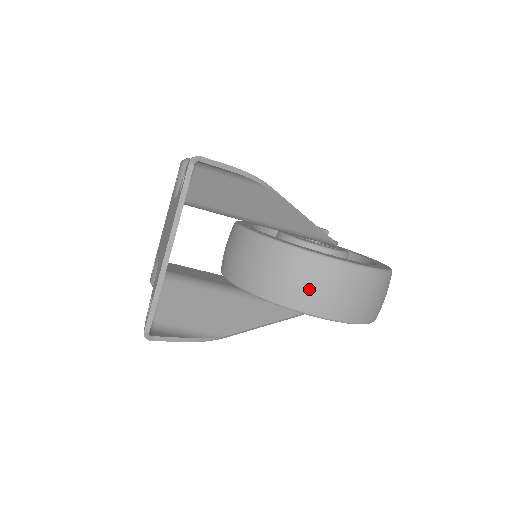
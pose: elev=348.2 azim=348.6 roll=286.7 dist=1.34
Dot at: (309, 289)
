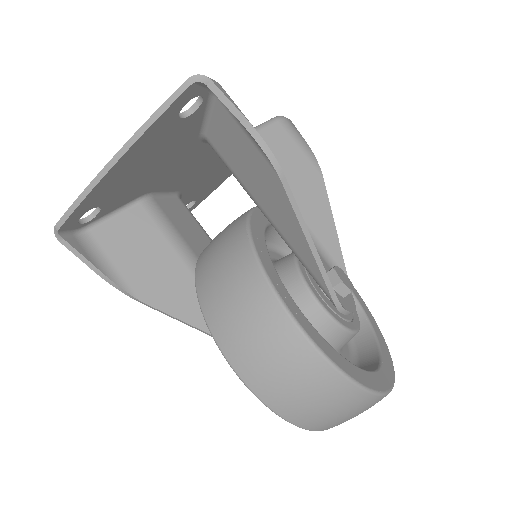
Dot at: (237, 322)
